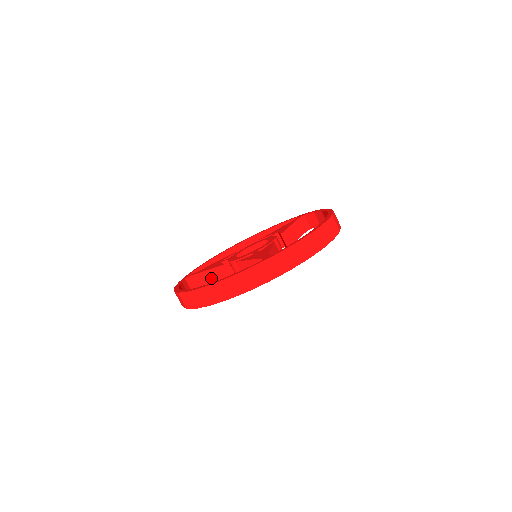
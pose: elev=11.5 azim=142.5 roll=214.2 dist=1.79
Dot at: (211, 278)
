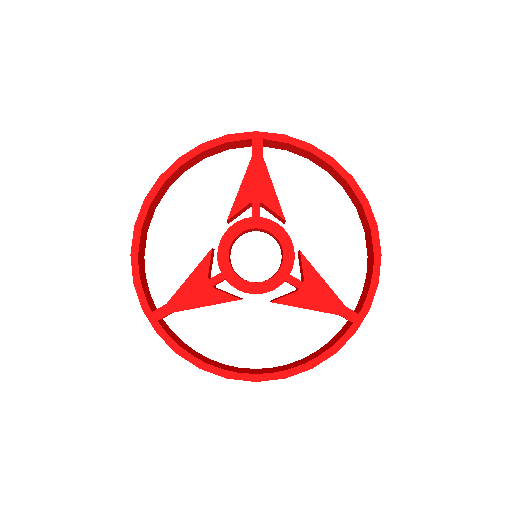
Dot at: occluded
